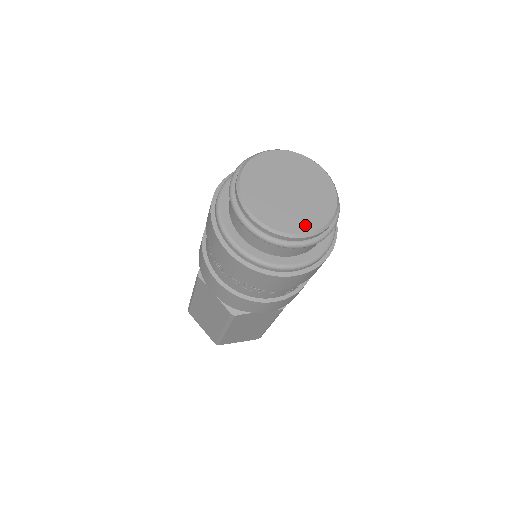
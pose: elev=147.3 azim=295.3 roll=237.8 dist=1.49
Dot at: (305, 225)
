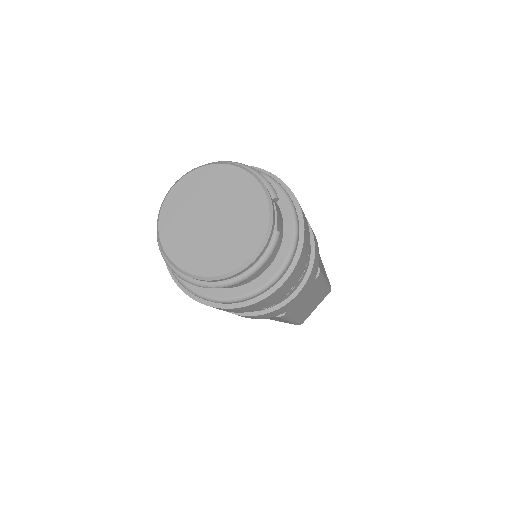
Dot at: (207, 266)
